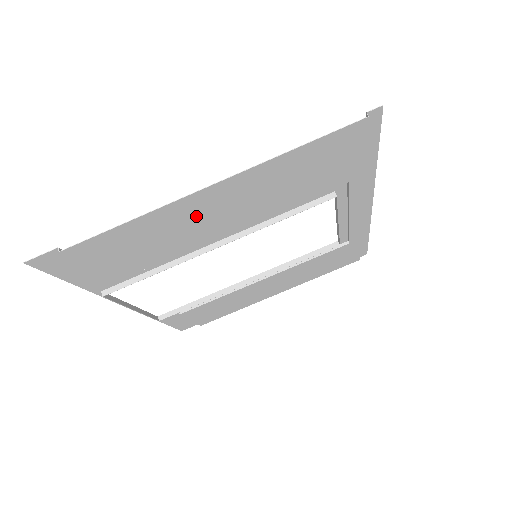
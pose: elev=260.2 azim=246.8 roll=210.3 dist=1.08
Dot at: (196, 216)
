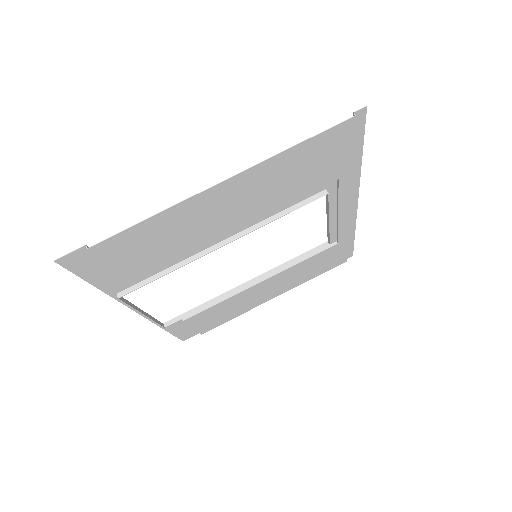
Dot at: (208, 212)
